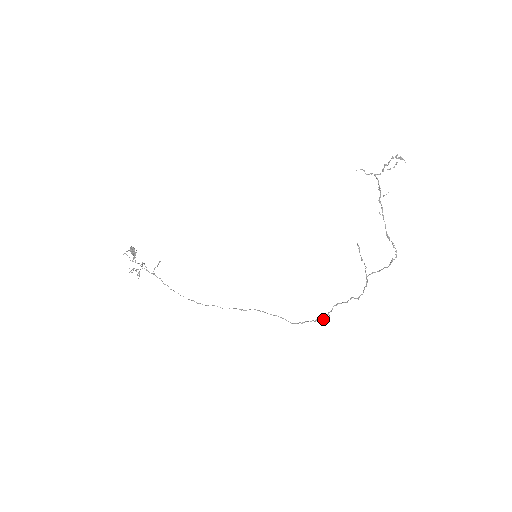
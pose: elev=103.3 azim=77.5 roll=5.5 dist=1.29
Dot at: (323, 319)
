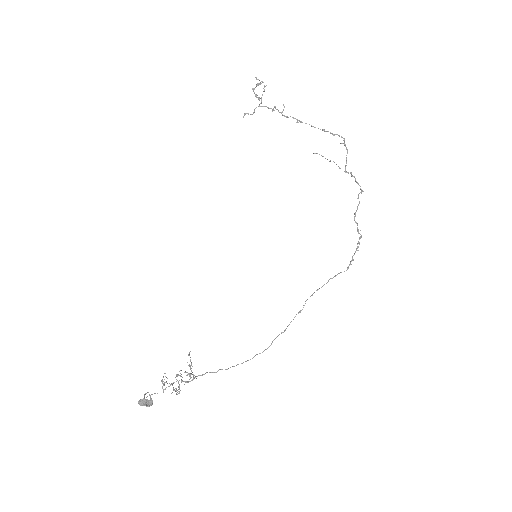
Dot at: occluded
